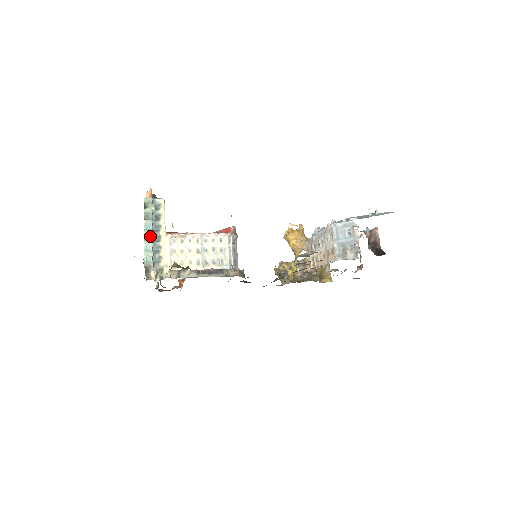
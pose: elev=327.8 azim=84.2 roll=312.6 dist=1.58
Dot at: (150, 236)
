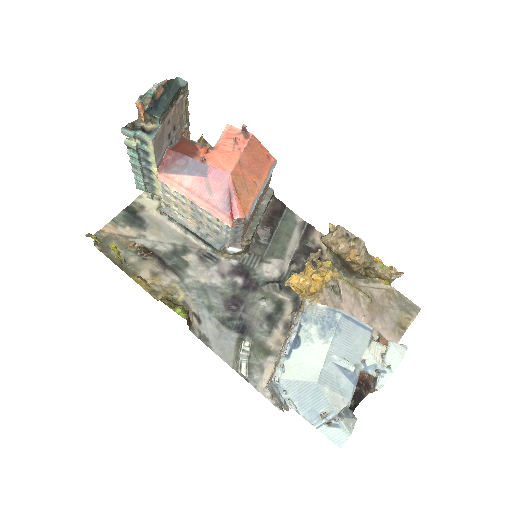
Dot at: (138, 168)
